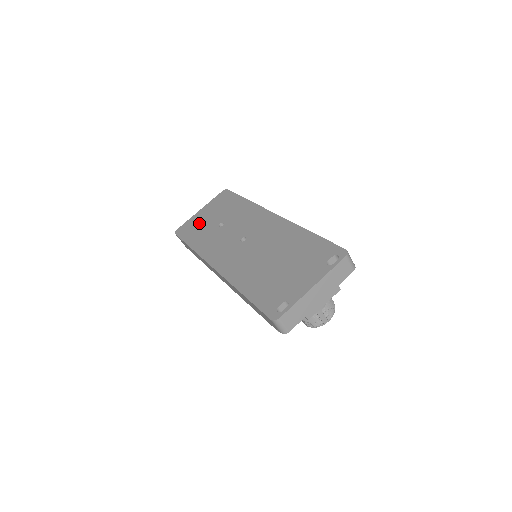
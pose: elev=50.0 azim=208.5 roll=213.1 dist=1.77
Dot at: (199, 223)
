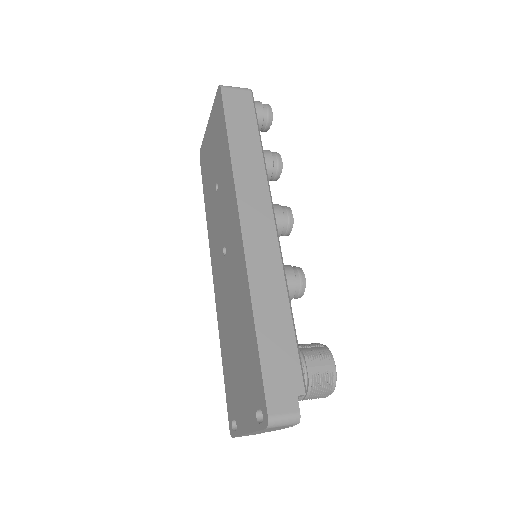
Dot at: (207, 158)
